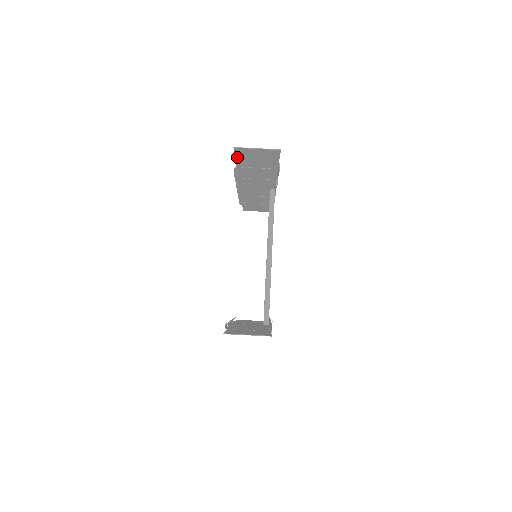
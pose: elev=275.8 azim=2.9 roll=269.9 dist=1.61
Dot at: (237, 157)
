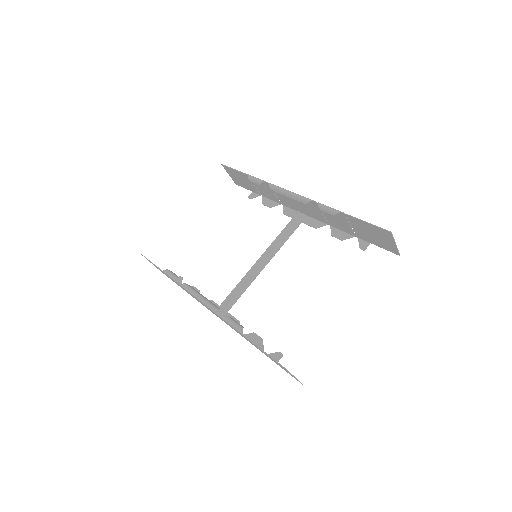
Dot at: (370, 224)
